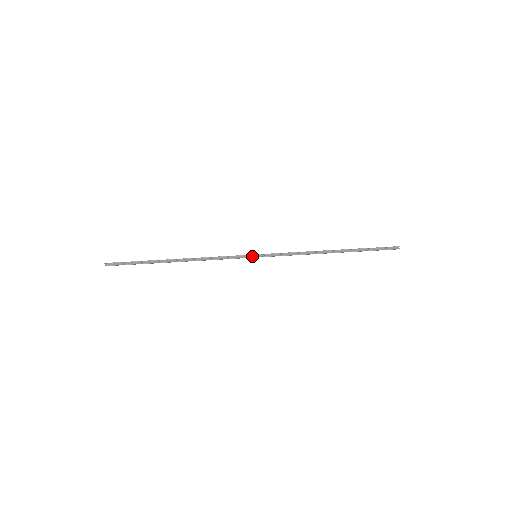
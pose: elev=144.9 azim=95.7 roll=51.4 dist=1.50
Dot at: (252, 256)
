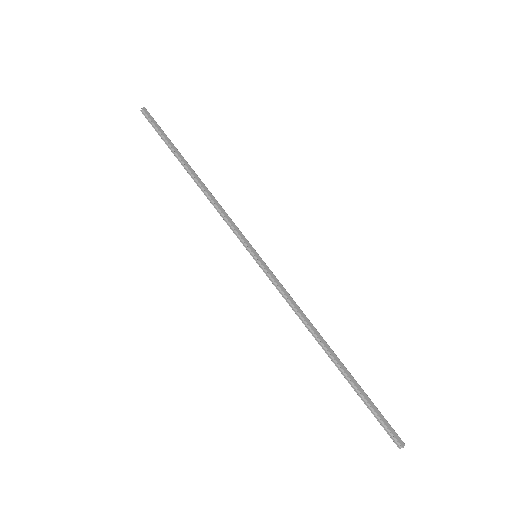
Dot at: (252, 252)
